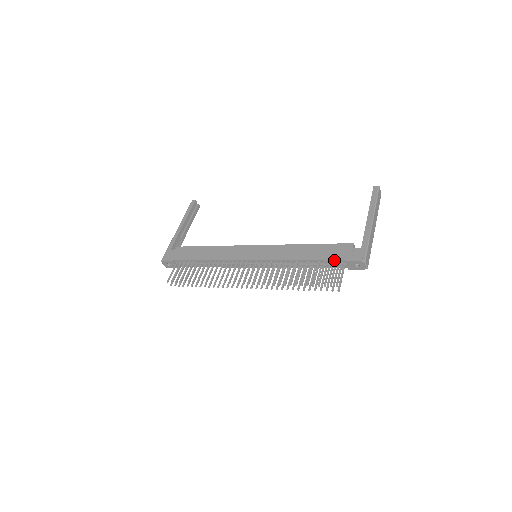
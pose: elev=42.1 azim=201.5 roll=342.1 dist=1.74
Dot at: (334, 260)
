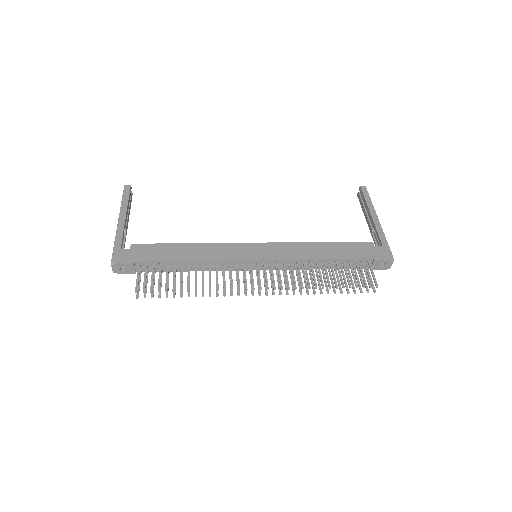
Dot at: (361, 259)
